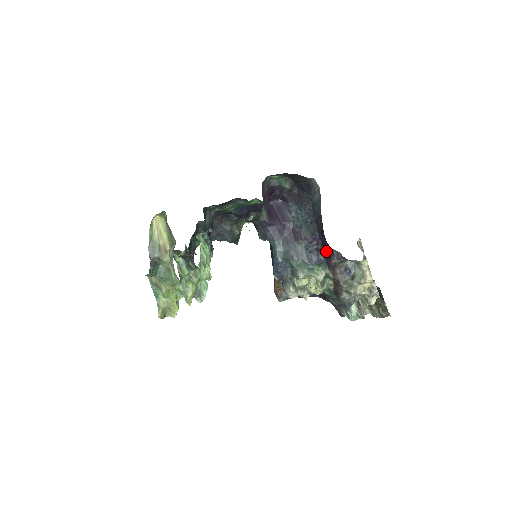
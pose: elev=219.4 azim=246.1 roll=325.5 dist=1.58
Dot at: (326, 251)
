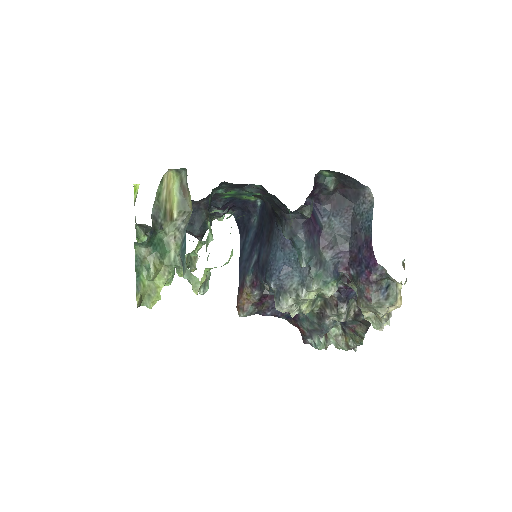
Dot at: (362, 265)
